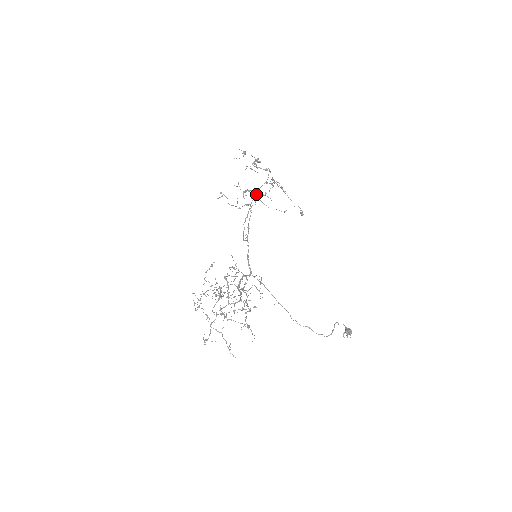
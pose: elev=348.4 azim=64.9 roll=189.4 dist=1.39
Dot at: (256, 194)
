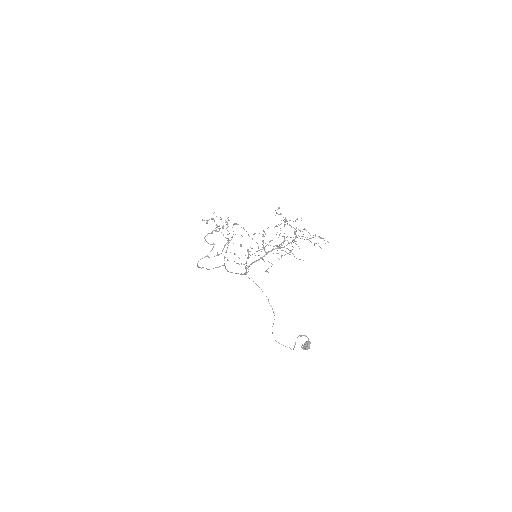
Dot at: (243, 228)
